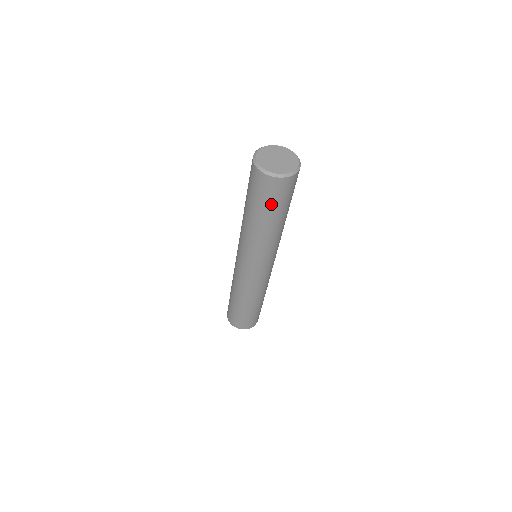
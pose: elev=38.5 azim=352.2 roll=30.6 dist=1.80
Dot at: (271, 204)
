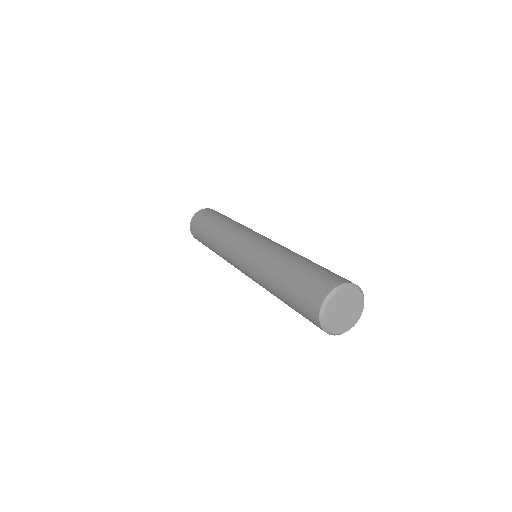
Dot at: occluded
